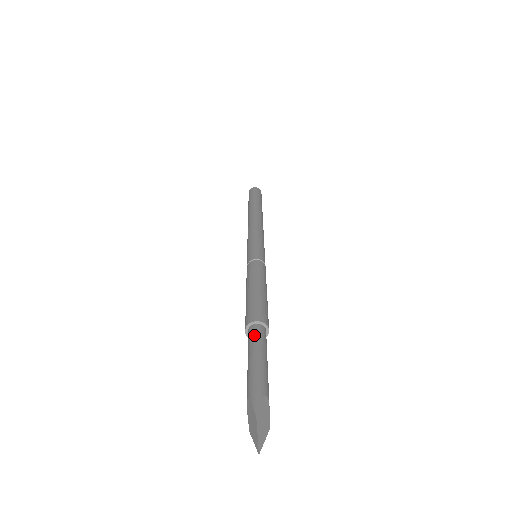
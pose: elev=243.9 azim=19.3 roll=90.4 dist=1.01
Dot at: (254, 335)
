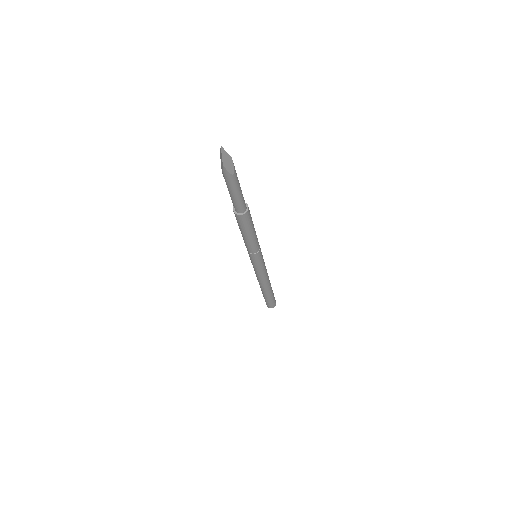
Dot at: occluded
